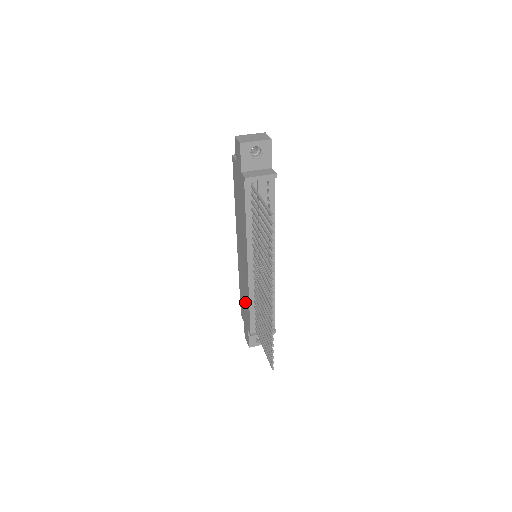
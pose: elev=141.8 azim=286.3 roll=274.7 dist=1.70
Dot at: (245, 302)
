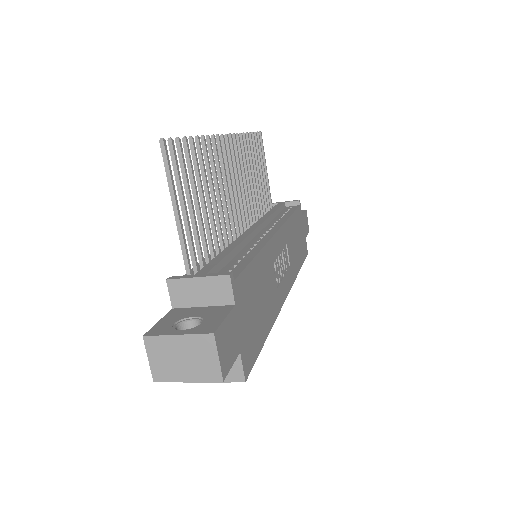
Dot at: occluded
